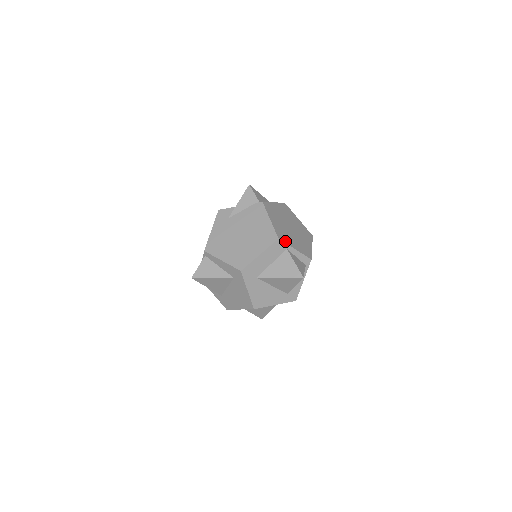
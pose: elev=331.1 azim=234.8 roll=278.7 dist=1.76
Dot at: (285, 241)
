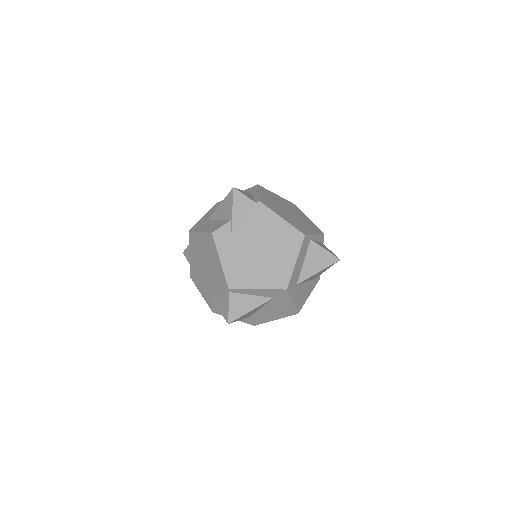
Dot at: (307, 233)
